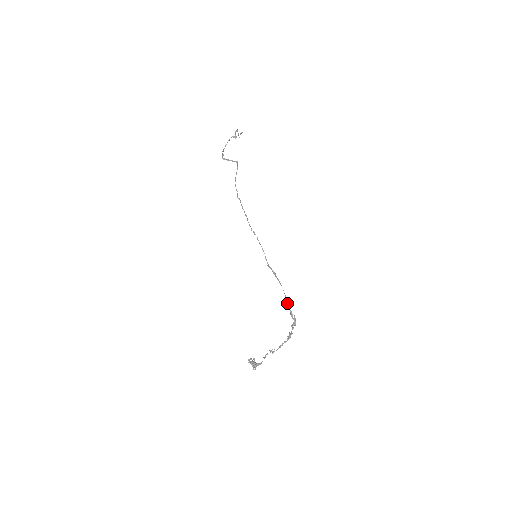
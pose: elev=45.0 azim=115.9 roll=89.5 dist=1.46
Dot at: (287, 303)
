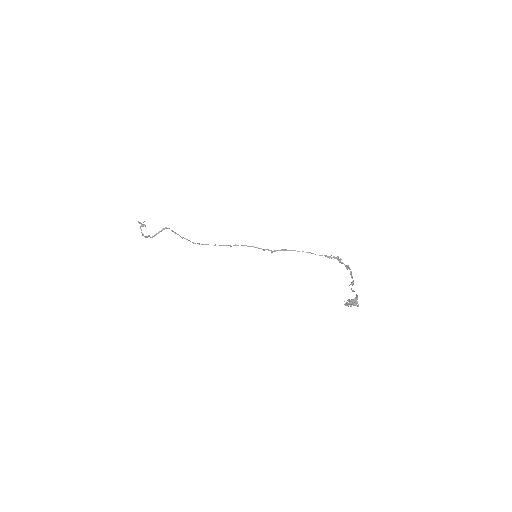
Dot at: occluded
